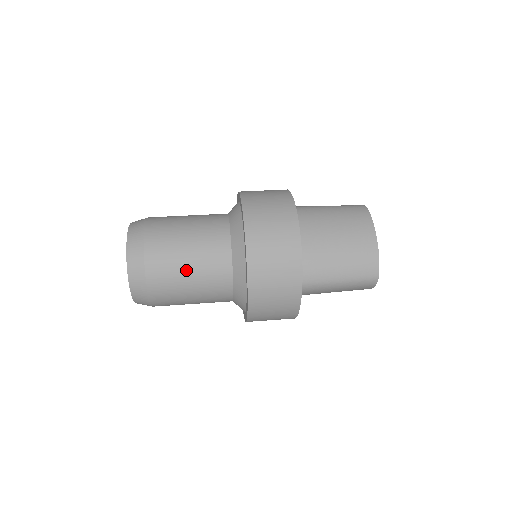
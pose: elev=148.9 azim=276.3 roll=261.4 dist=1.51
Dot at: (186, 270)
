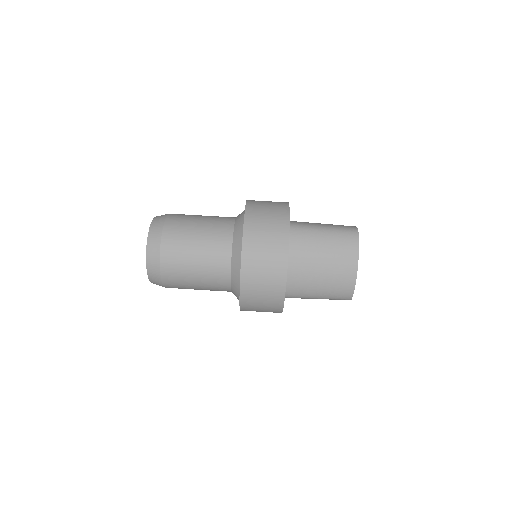
Dot at: (193, 279)
